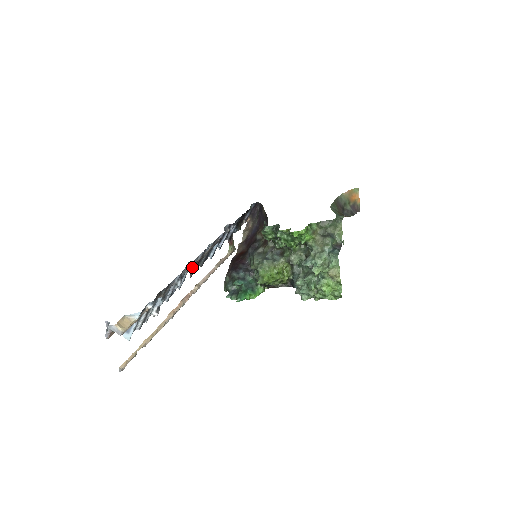
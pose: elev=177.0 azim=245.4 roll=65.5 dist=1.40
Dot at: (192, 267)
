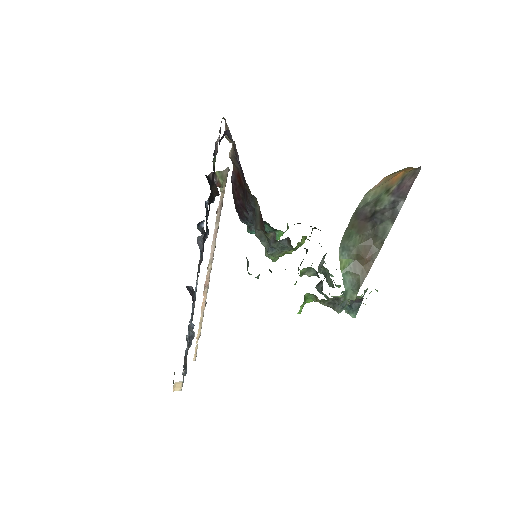
Dot at: occluded
